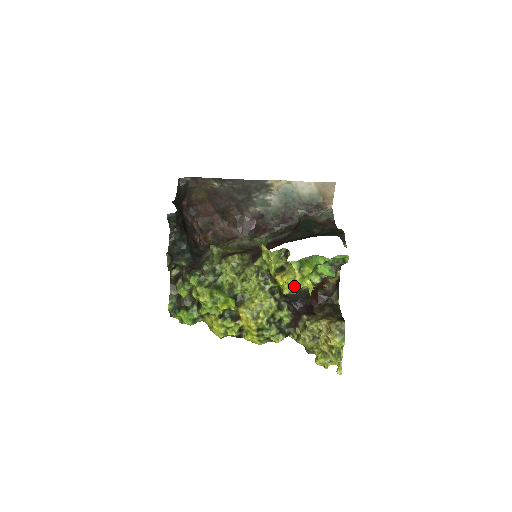
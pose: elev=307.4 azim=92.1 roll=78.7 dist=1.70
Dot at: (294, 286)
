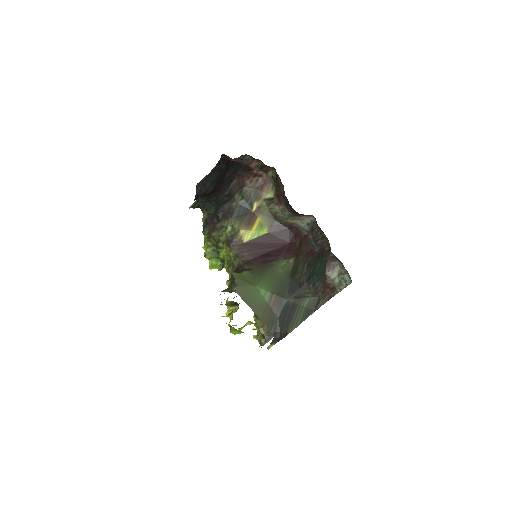
Dot at: (232, 319)
